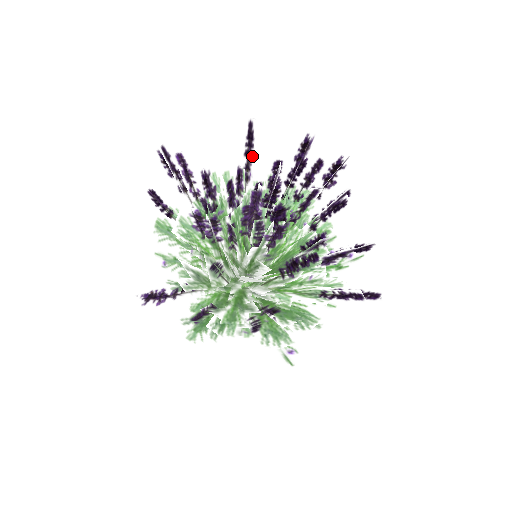
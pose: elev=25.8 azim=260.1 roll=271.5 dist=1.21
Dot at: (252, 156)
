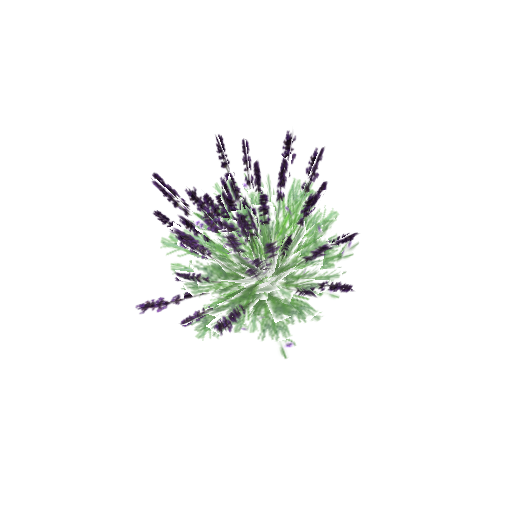
Dot at: (229, 167)
